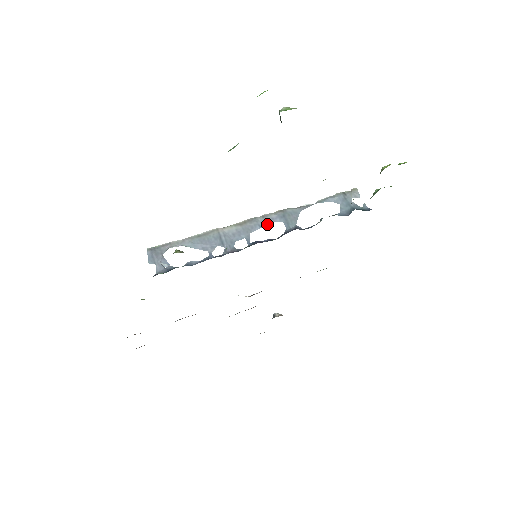
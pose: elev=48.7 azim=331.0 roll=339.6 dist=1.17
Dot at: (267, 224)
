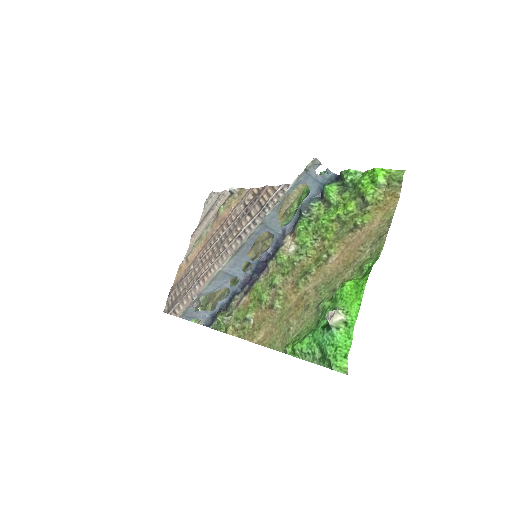
Dot at: (255, 240)
